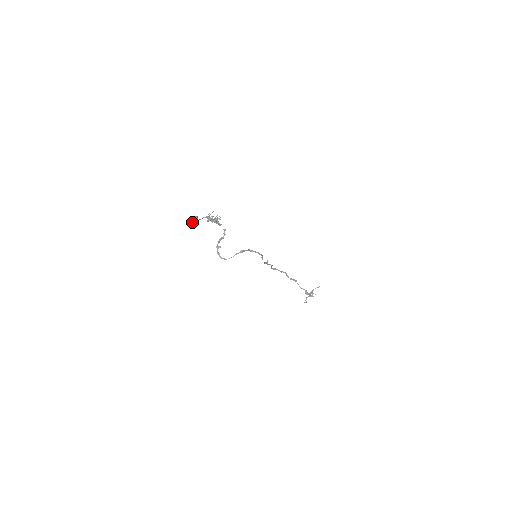
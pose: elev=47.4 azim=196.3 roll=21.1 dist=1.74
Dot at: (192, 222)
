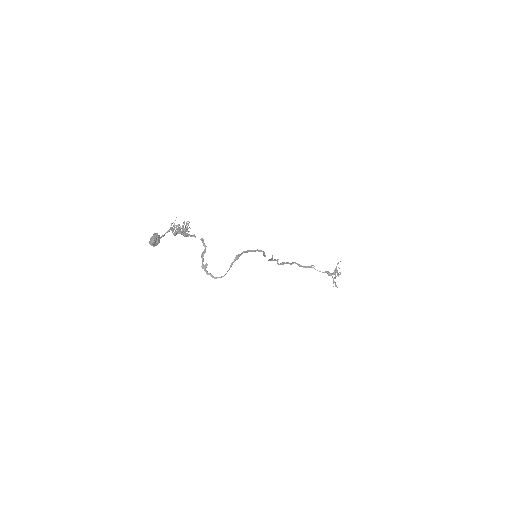
Dot at: (153, 243)
